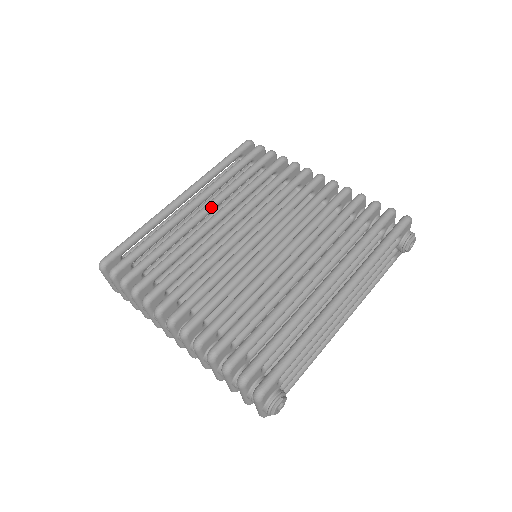
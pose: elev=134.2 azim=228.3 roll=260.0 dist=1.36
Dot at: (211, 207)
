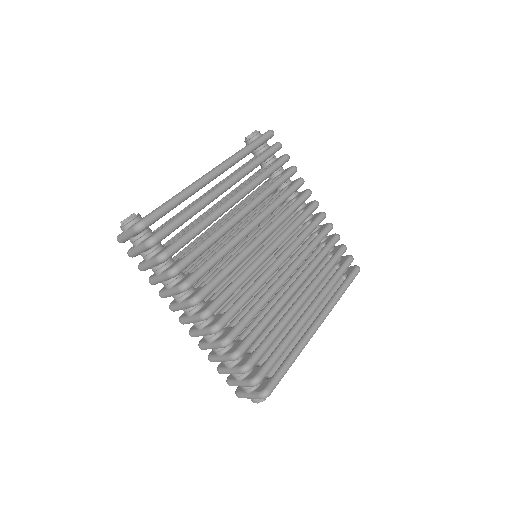
Dot at: (241, 198)
